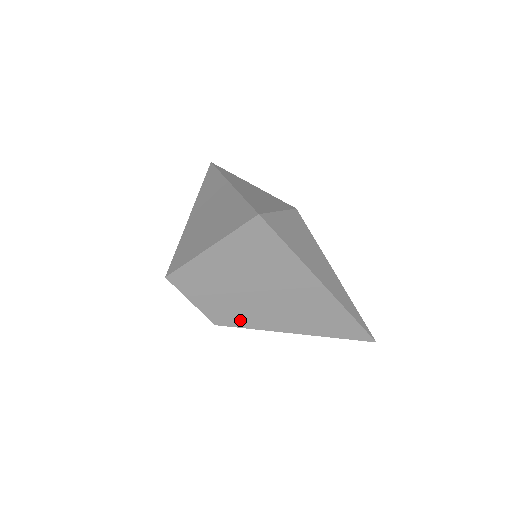
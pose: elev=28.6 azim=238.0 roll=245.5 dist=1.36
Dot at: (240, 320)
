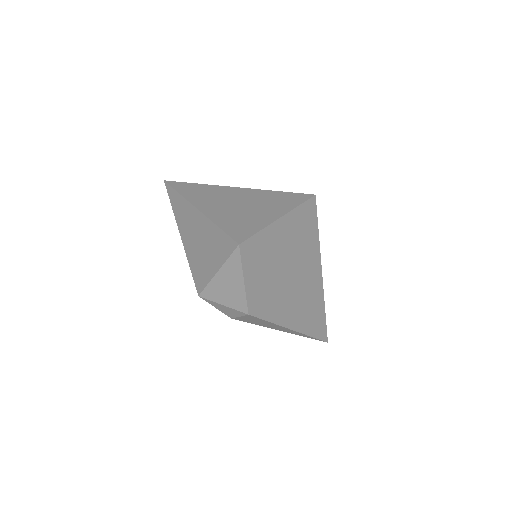
Dot at: (267, 310)
